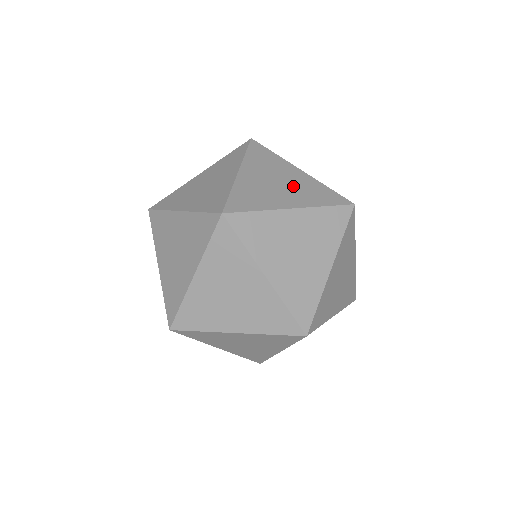
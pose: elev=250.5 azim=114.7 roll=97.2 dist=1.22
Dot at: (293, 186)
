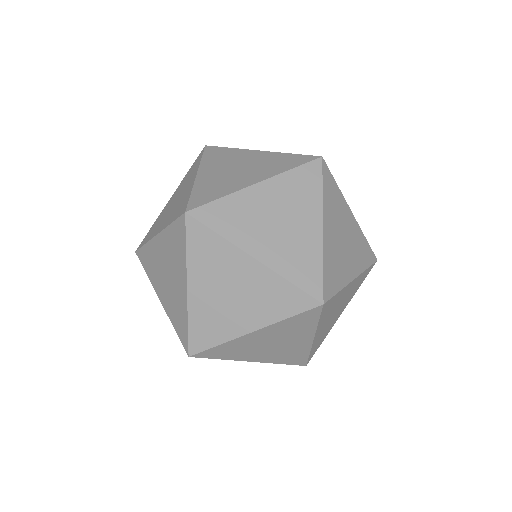
Dot at: occluded
